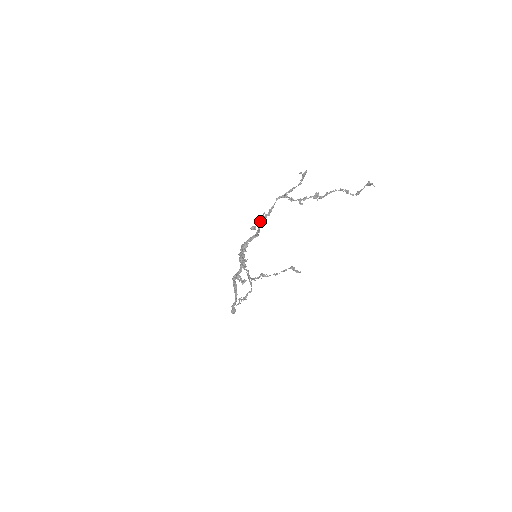
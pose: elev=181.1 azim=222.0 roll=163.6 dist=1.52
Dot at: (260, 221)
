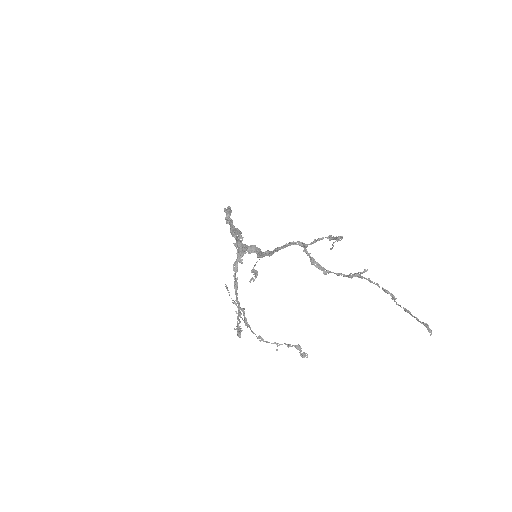
Dot at: (264, 253)
